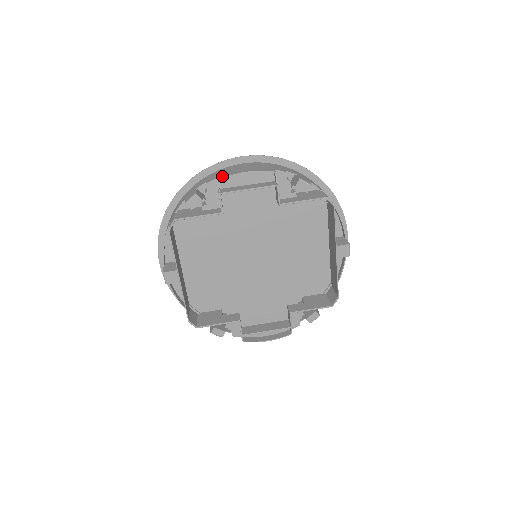
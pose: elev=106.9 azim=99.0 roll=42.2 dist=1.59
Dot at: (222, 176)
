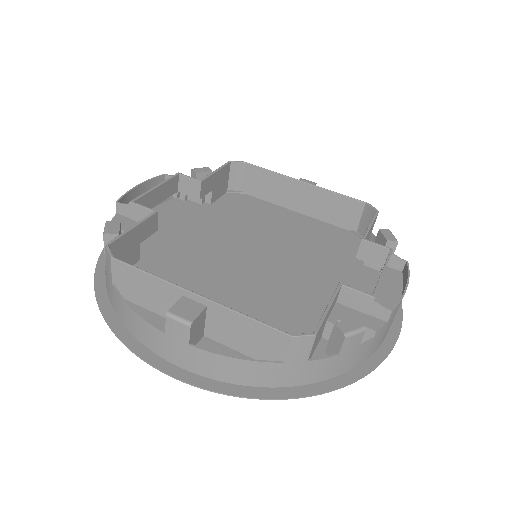
Dot at: occluded
